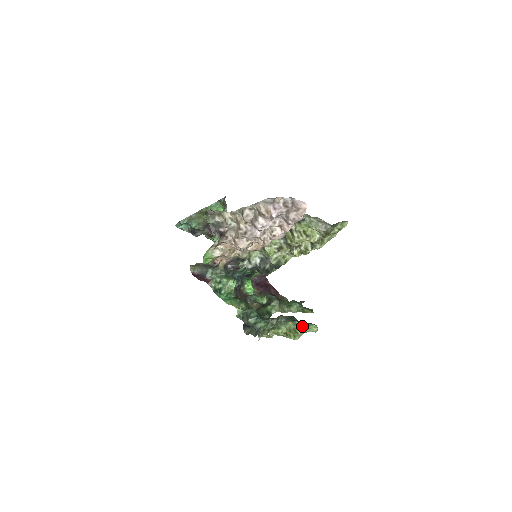
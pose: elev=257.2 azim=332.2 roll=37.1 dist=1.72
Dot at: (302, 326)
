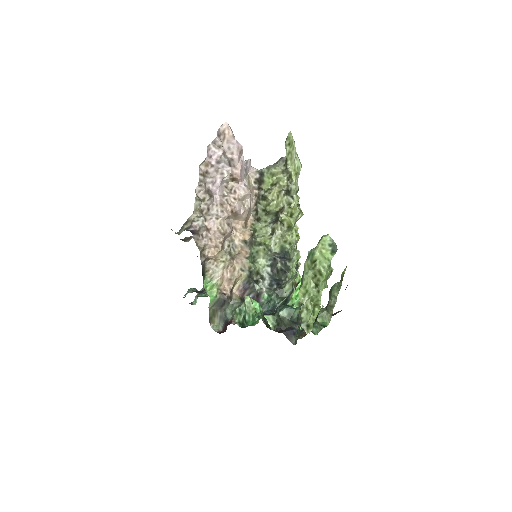
Dot at: (314, 248)
